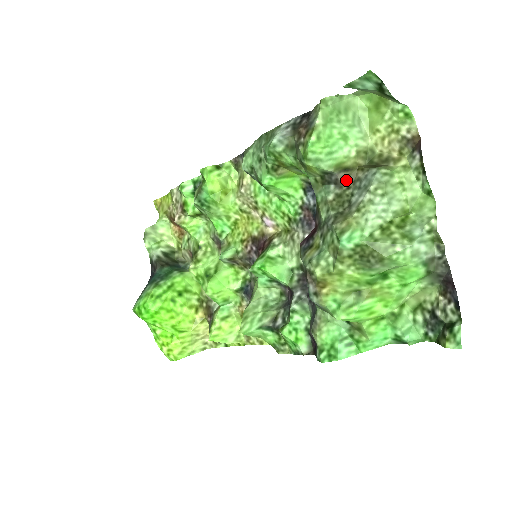
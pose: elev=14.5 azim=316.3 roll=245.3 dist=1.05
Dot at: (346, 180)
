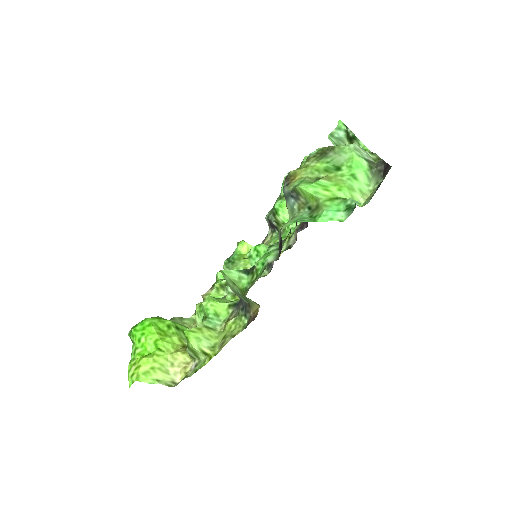
Dot at: occluded
